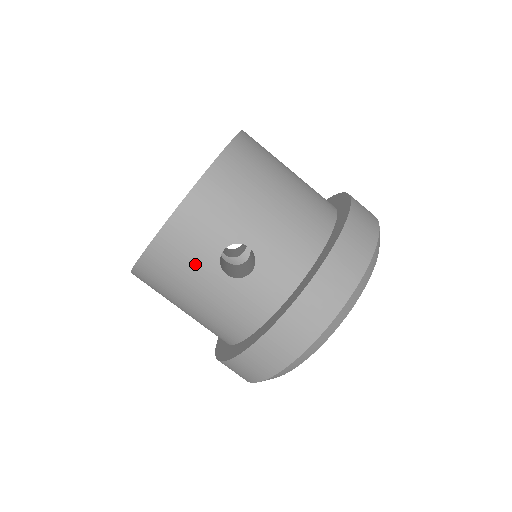
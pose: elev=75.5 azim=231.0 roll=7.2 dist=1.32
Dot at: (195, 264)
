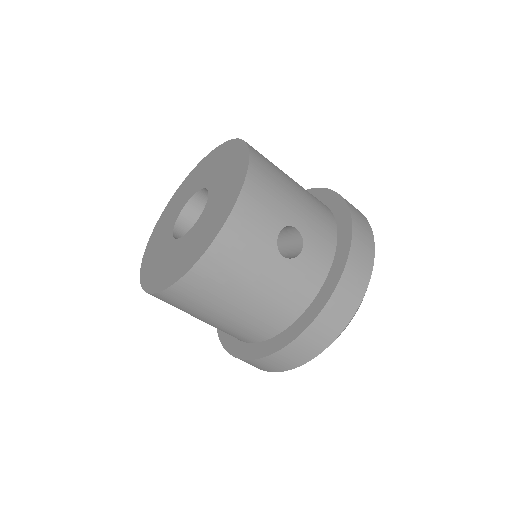
Dot at: (256, 253)
